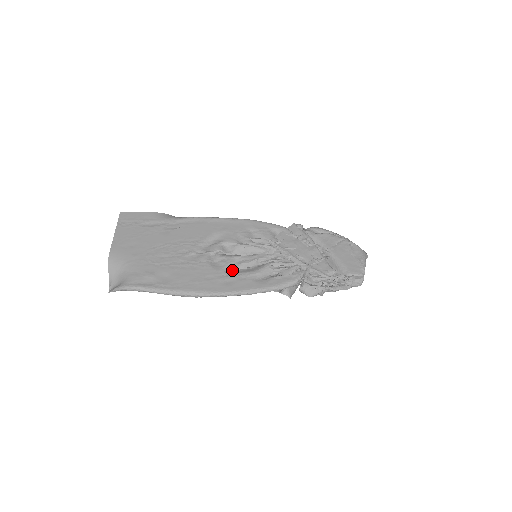
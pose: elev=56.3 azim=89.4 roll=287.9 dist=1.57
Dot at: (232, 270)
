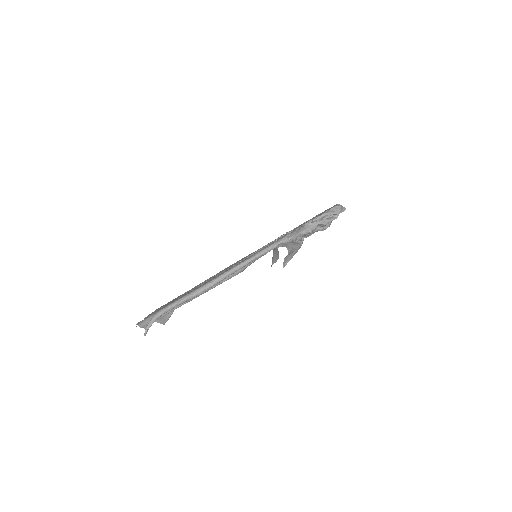
Dot at: occluded
